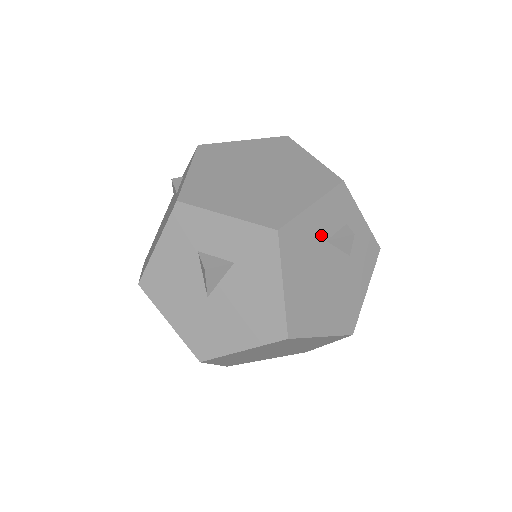
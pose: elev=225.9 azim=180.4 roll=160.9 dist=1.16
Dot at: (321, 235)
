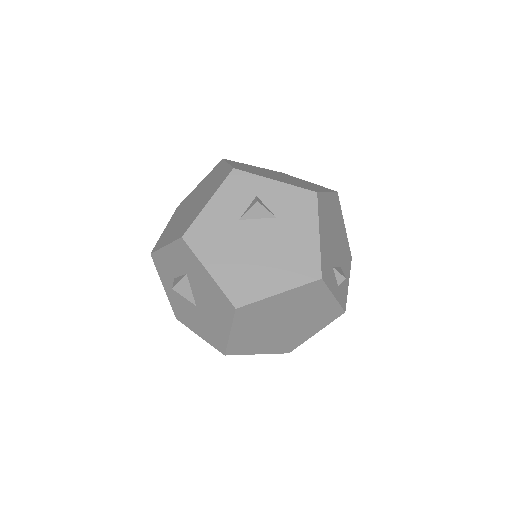
Dot at: (230, 219)
